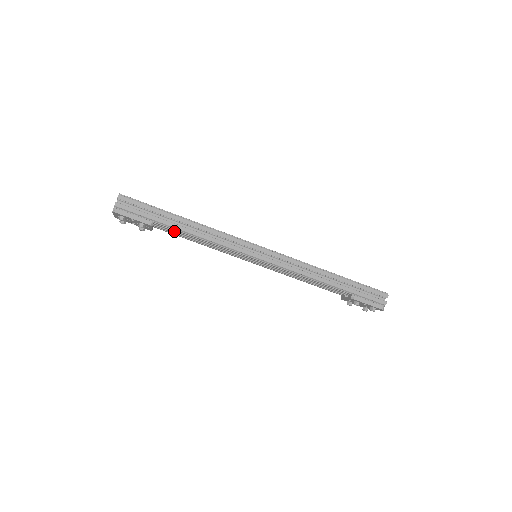
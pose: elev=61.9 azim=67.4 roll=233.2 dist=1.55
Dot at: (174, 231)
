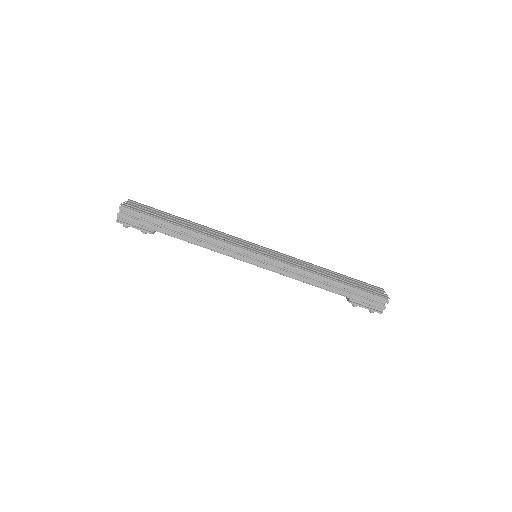
Dot at: occluded
